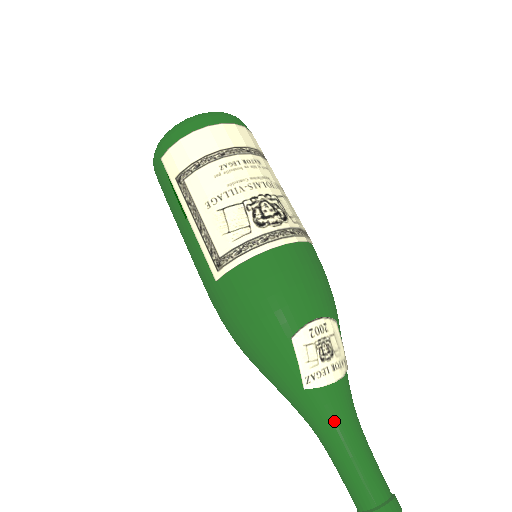
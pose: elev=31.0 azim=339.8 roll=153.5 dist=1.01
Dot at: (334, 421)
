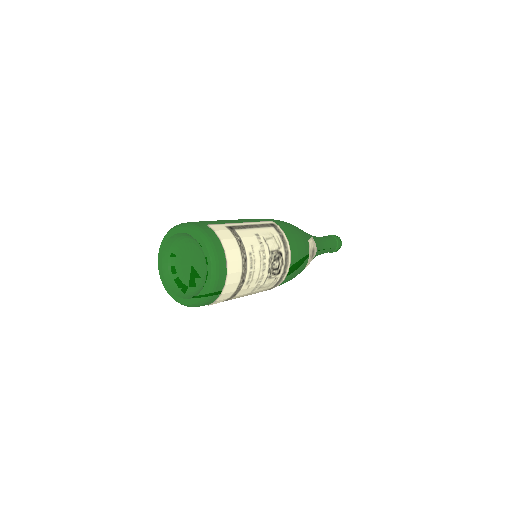
Dot at: occluded
